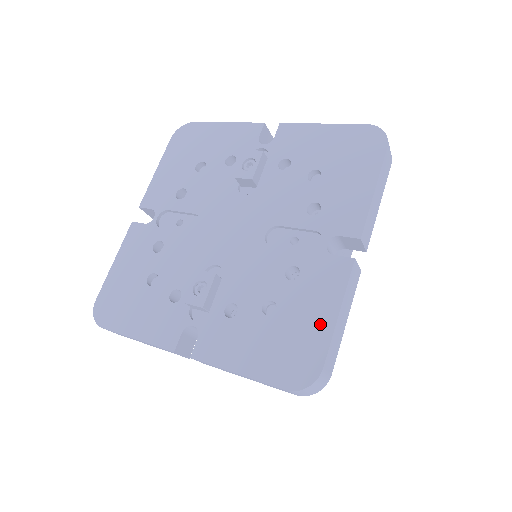
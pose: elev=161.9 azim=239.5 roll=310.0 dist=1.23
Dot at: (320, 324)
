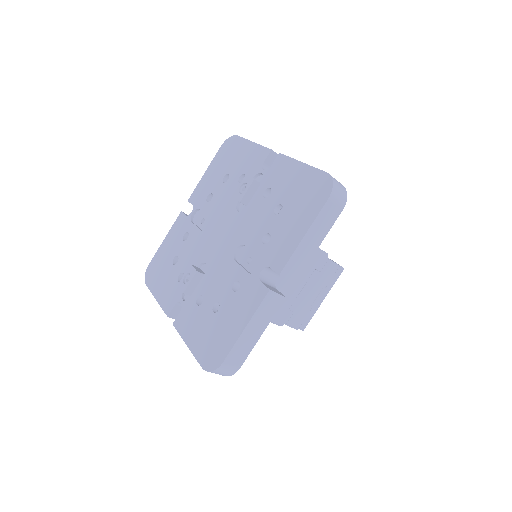
Dot at: (233, 331)
